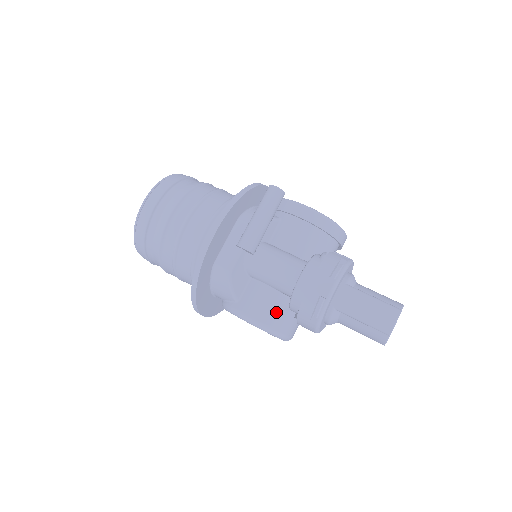
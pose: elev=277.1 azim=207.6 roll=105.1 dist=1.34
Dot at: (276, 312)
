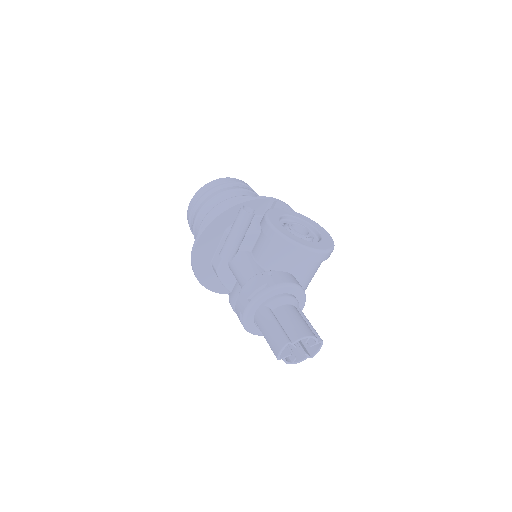
Dot at: occluded
